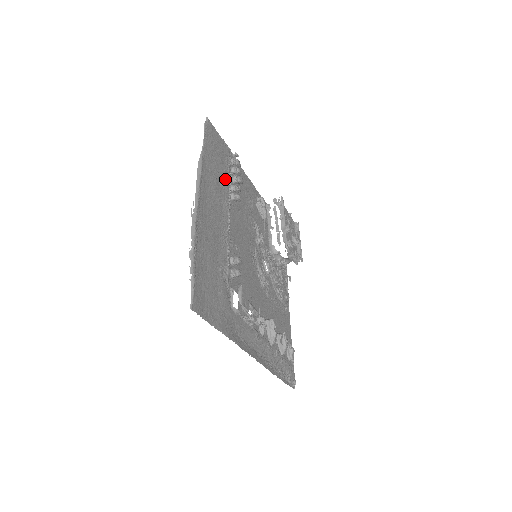
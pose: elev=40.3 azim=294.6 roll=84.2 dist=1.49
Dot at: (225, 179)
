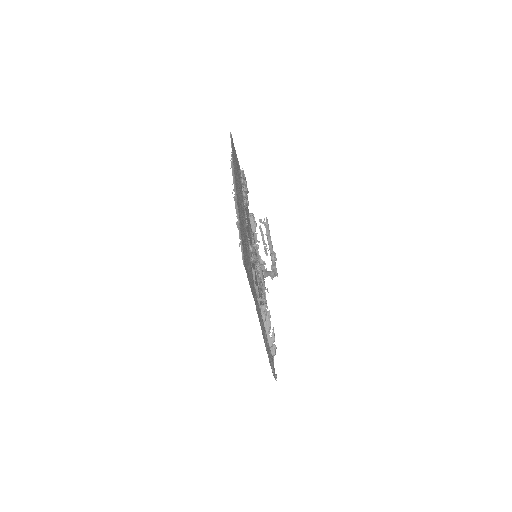
Dot at: occluded
